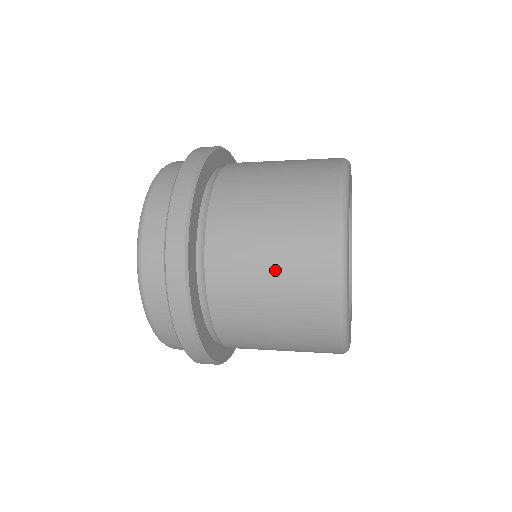
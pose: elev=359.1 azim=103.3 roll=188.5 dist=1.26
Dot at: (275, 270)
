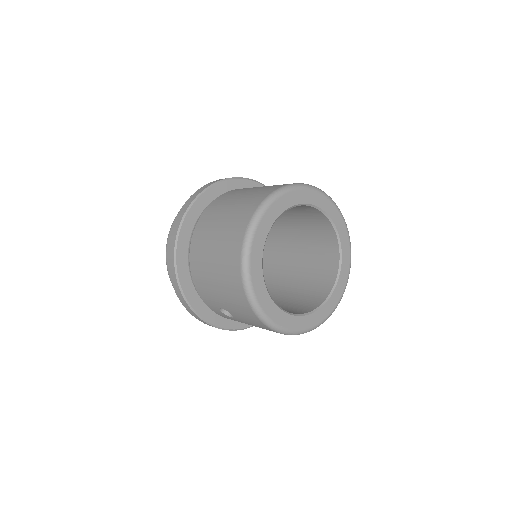
Dot at: (233, 207)
